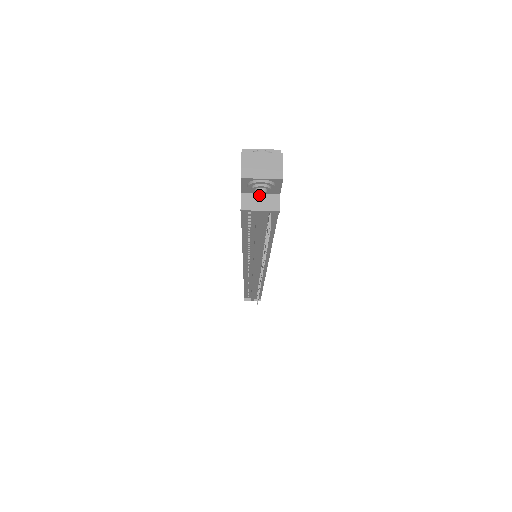
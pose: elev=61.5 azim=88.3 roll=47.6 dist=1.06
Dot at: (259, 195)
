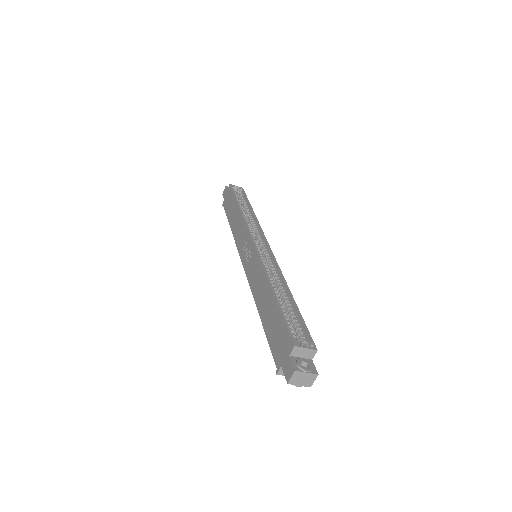
Dot at: occluded
